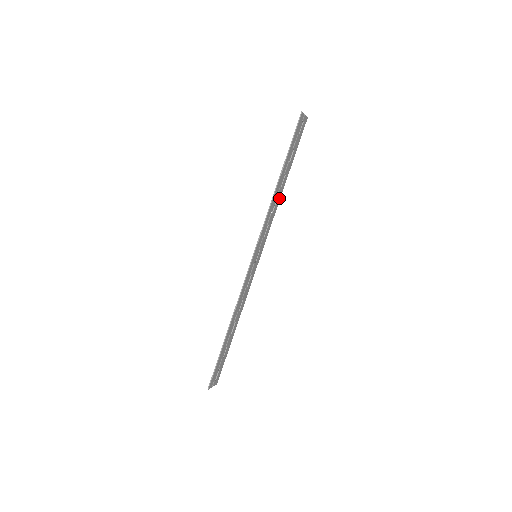
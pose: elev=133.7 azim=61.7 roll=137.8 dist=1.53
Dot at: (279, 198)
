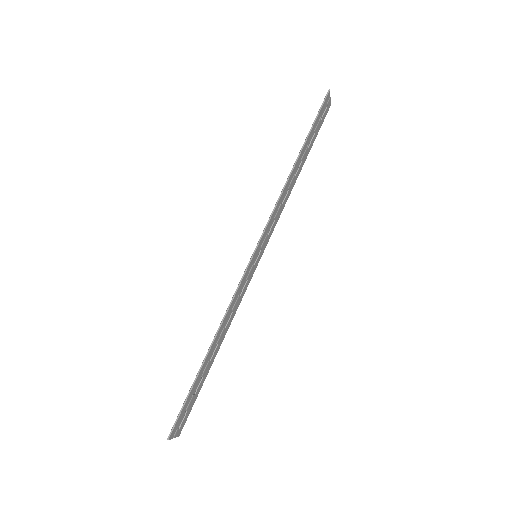
Dot at: (291, 190)
